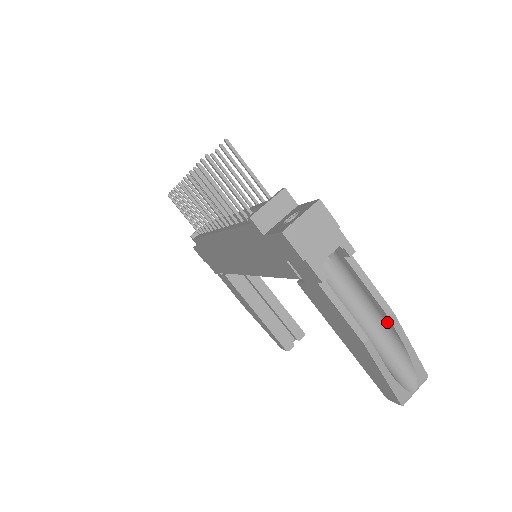
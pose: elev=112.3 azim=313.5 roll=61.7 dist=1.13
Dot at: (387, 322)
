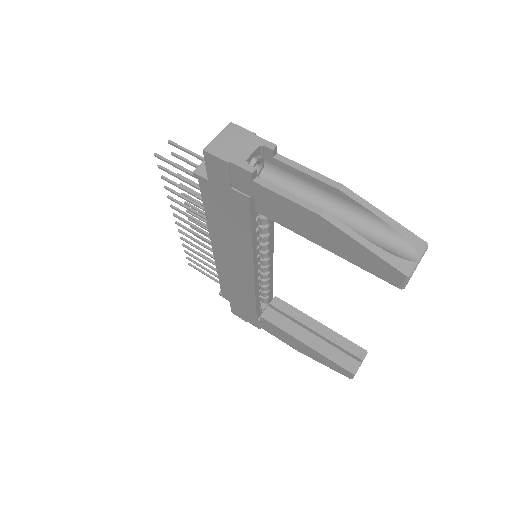
Dot at: (344, 199)
